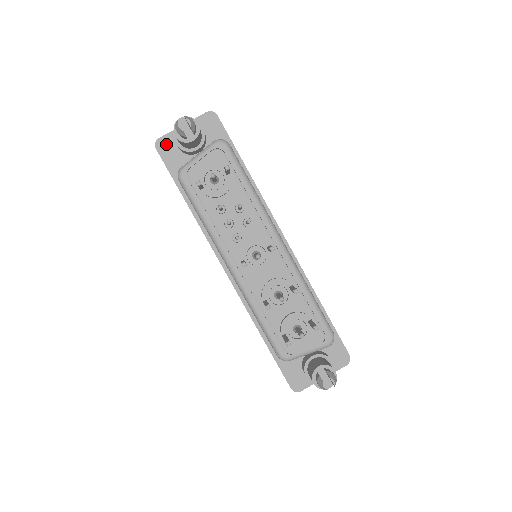
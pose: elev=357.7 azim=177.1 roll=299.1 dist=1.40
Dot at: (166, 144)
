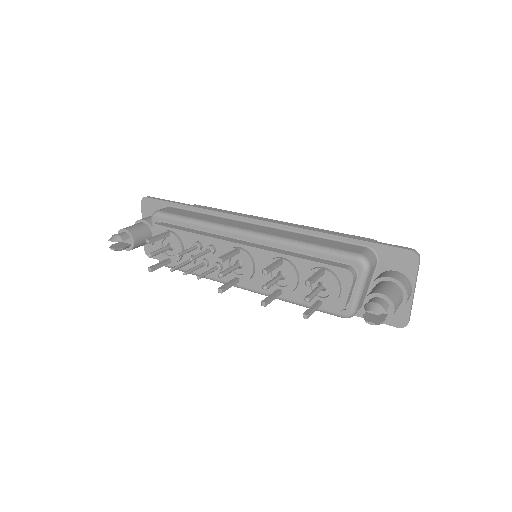
Dot at: (149, 248)
